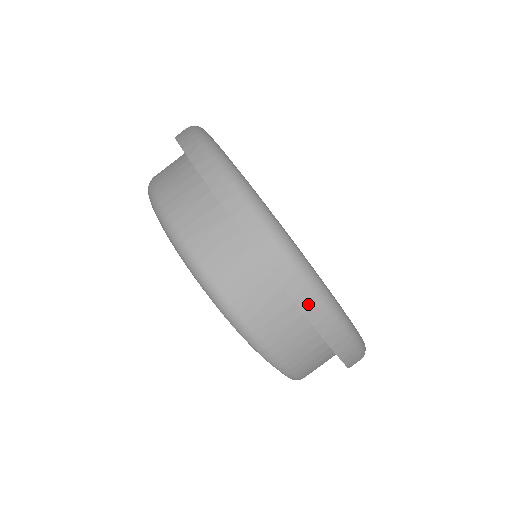
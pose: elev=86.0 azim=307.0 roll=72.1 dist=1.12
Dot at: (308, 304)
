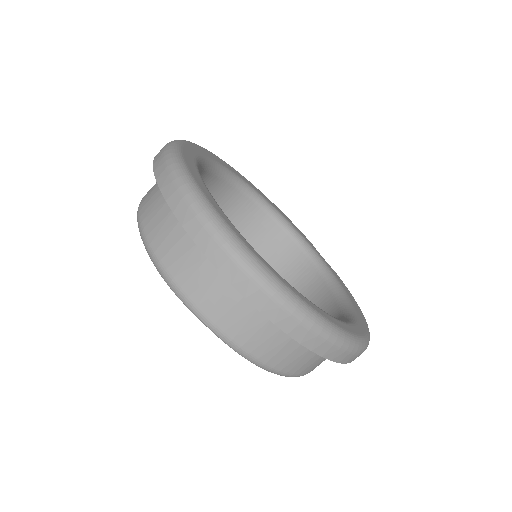
Dot at: (185, 215)
